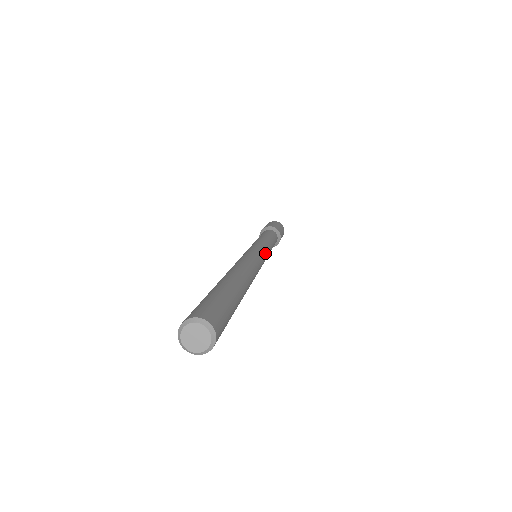
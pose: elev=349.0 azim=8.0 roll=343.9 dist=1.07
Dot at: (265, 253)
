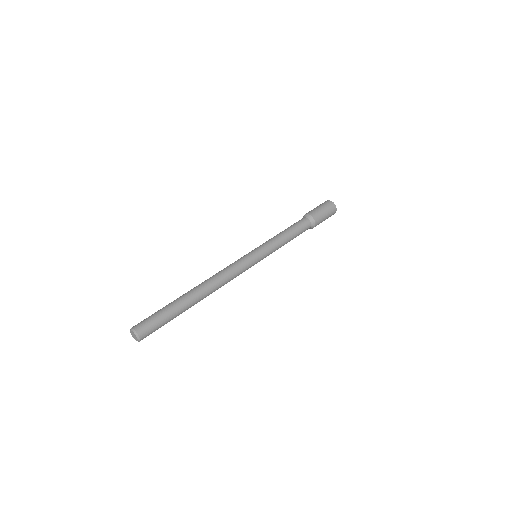
Dot at: (258, 255)
